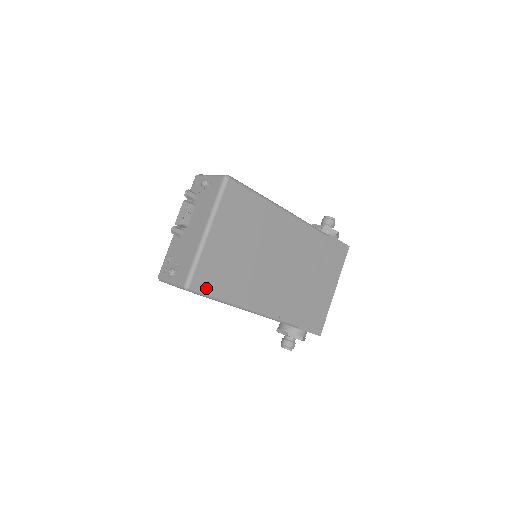
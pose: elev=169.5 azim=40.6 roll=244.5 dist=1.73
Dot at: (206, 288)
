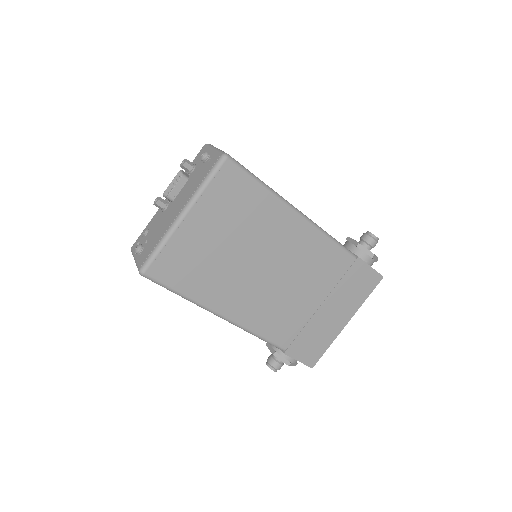
Dot at: (167, 279)
